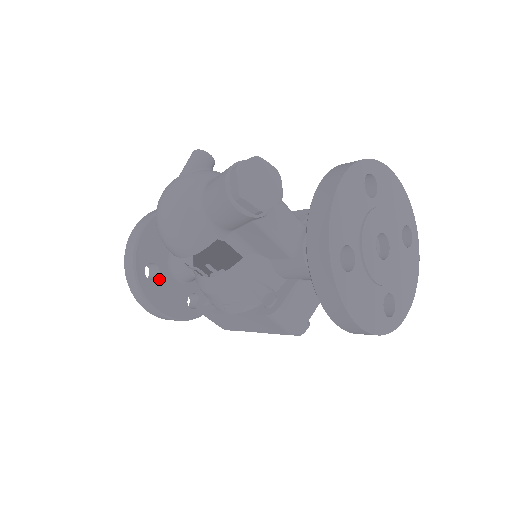
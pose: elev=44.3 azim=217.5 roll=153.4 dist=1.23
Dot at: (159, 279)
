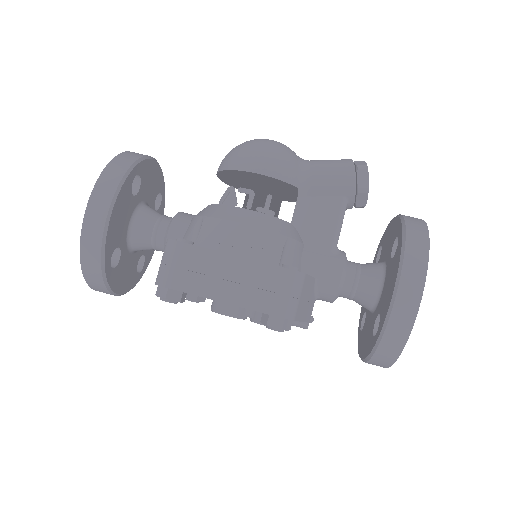
Dot at: (131, 198)
